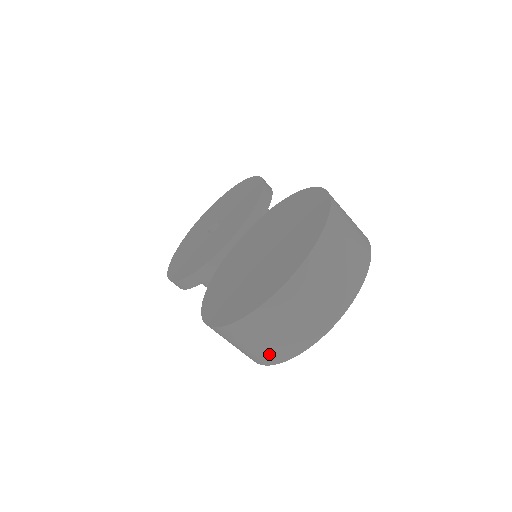
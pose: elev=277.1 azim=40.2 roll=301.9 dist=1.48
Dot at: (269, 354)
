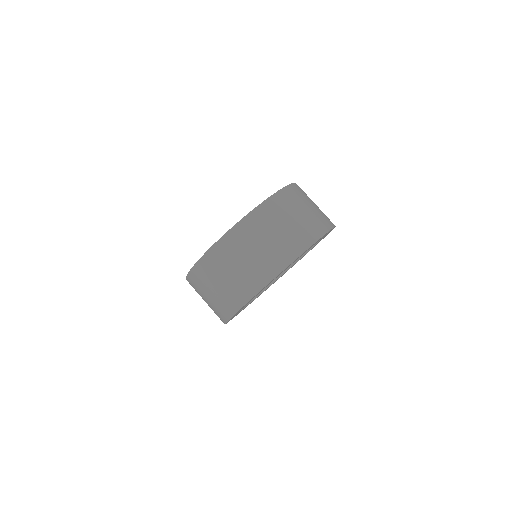
Dot at: (225, 302)
